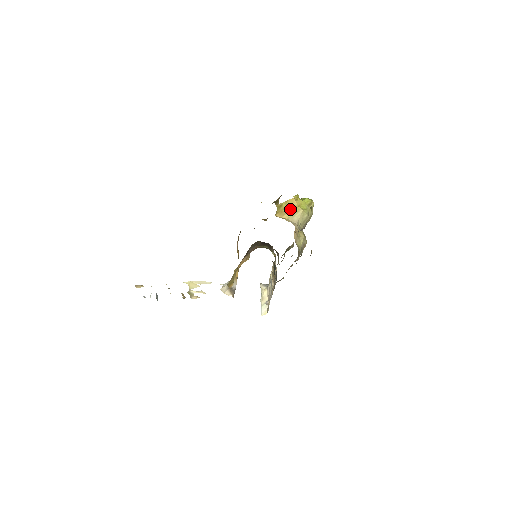
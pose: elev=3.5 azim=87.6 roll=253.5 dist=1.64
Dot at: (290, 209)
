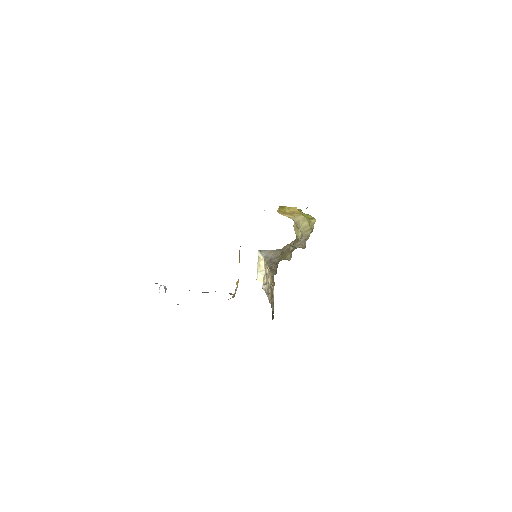
Dot at: (292, 213)
